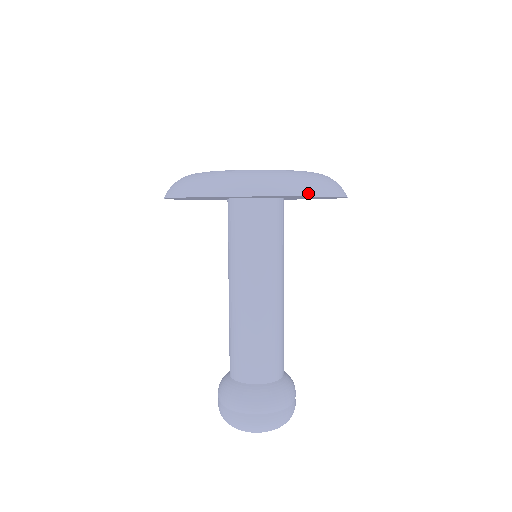
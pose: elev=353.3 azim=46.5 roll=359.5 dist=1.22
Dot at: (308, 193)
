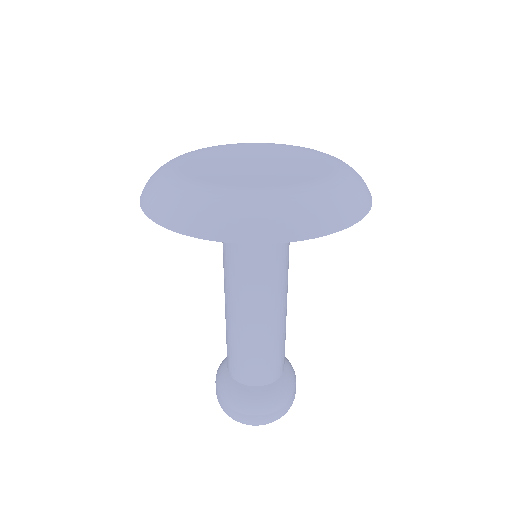
Dot at: (208, 235)
